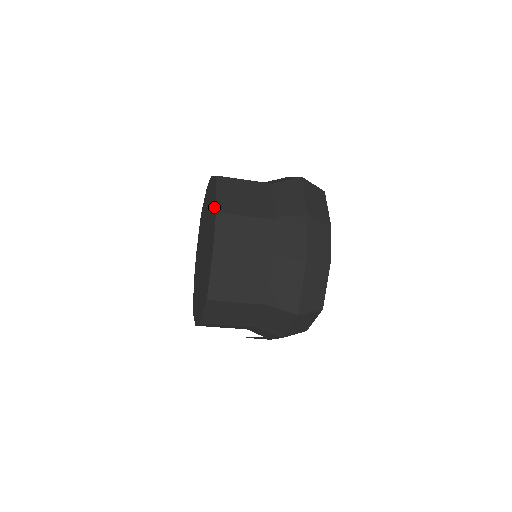
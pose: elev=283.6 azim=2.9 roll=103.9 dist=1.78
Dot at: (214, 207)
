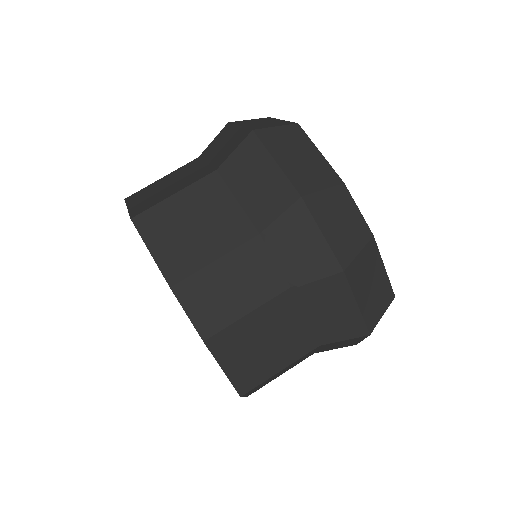
Dot at: occluded
